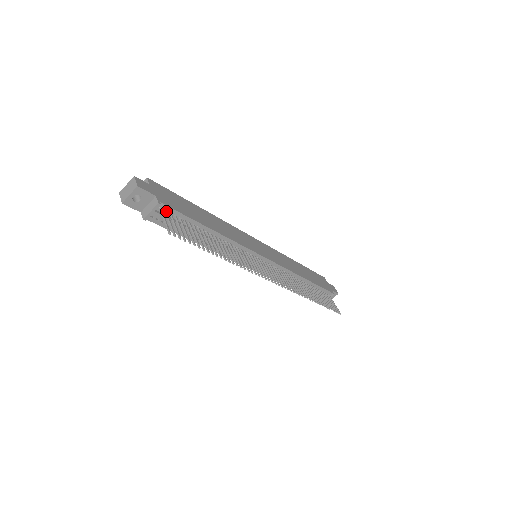
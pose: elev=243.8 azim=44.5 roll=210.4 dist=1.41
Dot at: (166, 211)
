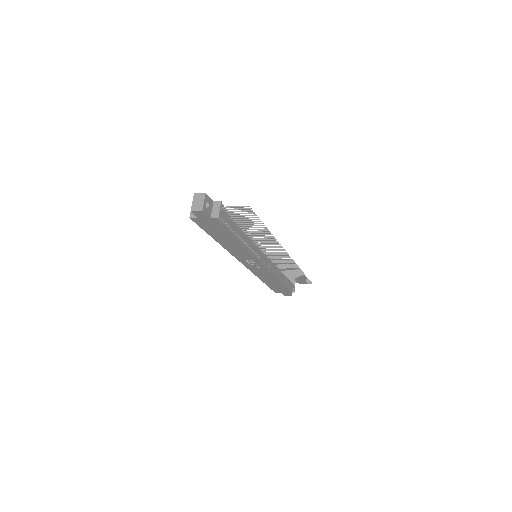
Dot at: (224, 209)
